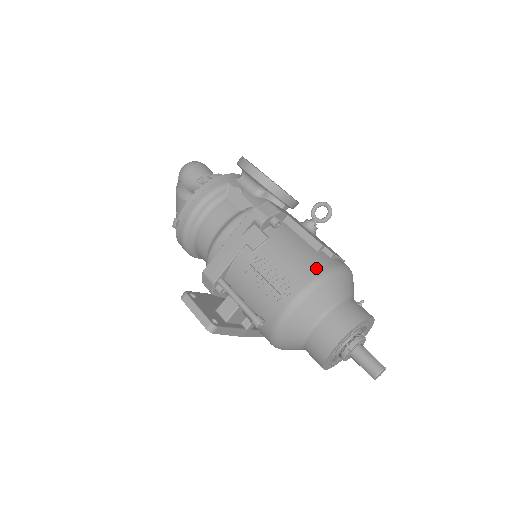
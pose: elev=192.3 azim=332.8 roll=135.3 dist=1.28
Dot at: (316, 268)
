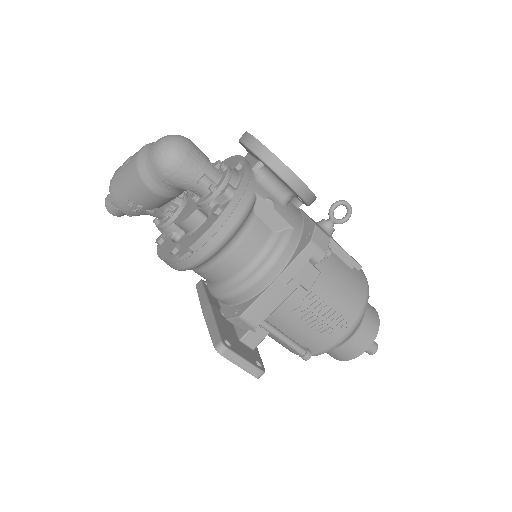
Dot at: (361, 295)
